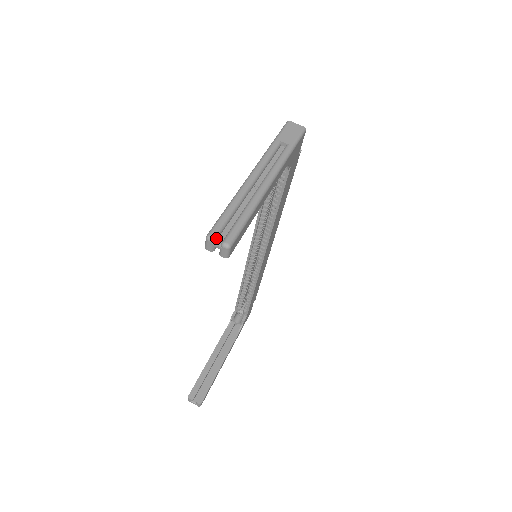
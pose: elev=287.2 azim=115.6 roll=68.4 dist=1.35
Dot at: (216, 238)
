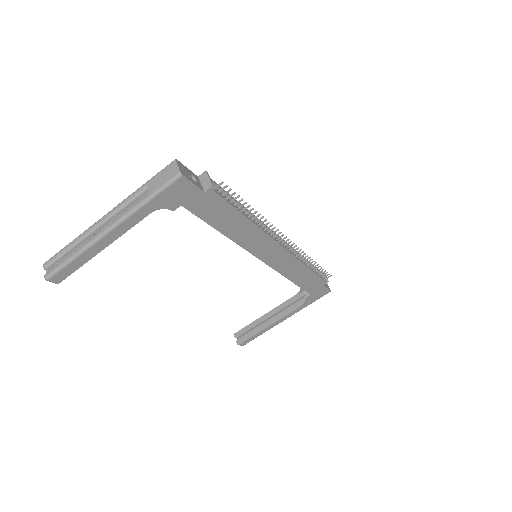
Dot at: (47, 268)
